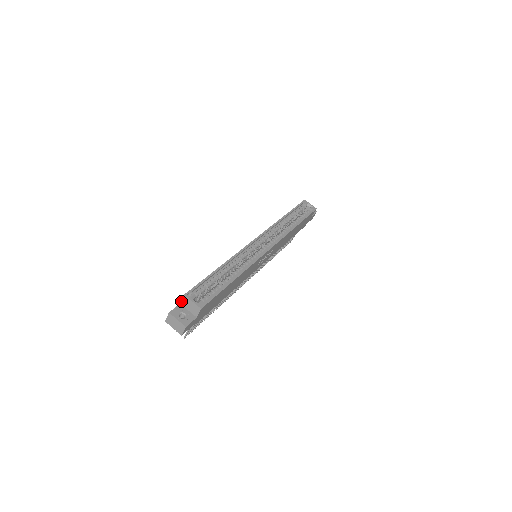
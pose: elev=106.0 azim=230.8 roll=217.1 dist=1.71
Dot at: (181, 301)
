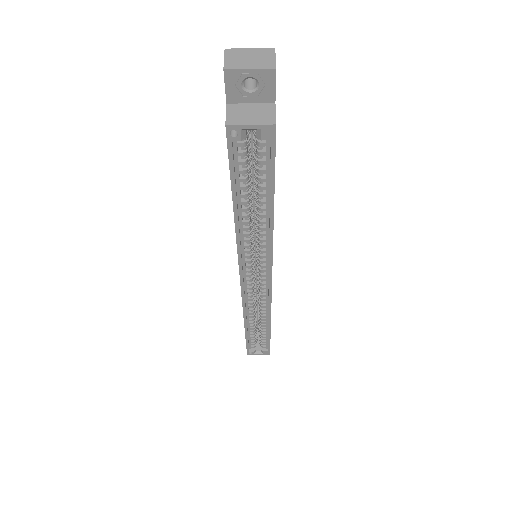
Dot at: occluded
